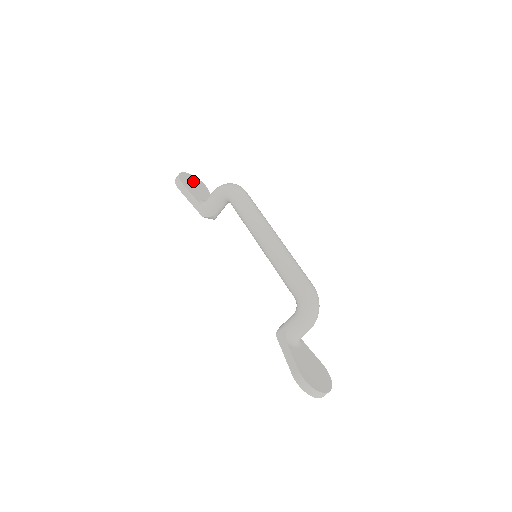
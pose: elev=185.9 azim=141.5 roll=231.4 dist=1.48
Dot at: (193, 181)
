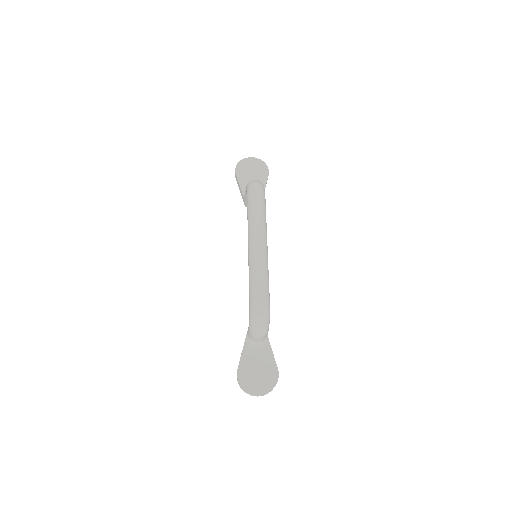
Dot at: (253, 166)
